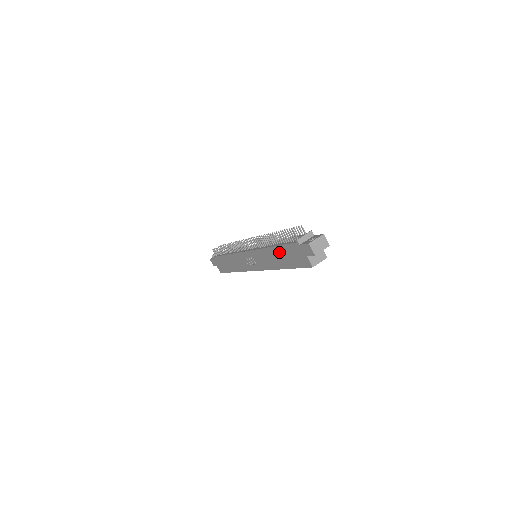
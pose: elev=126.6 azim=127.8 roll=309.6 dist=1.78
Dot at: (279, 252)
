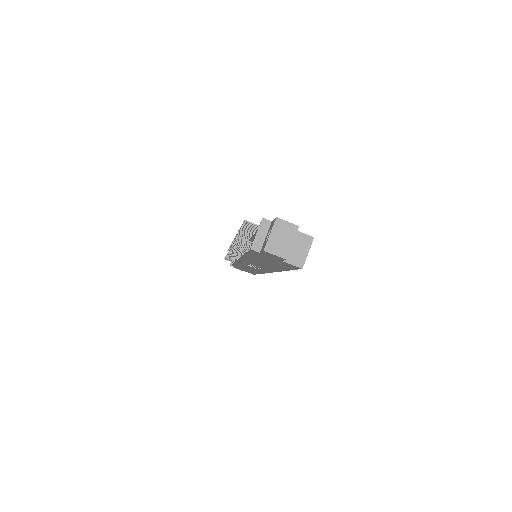
Dot at: occluded
